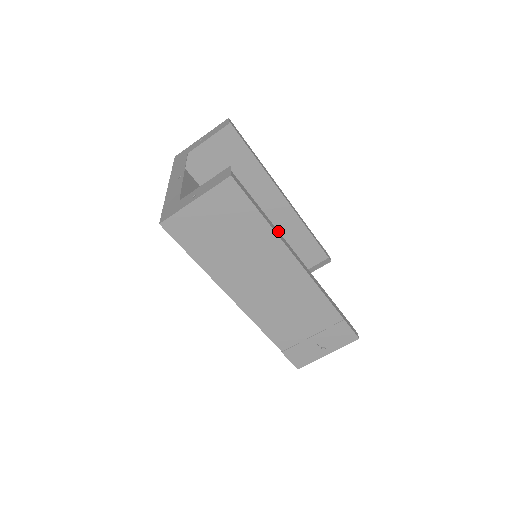
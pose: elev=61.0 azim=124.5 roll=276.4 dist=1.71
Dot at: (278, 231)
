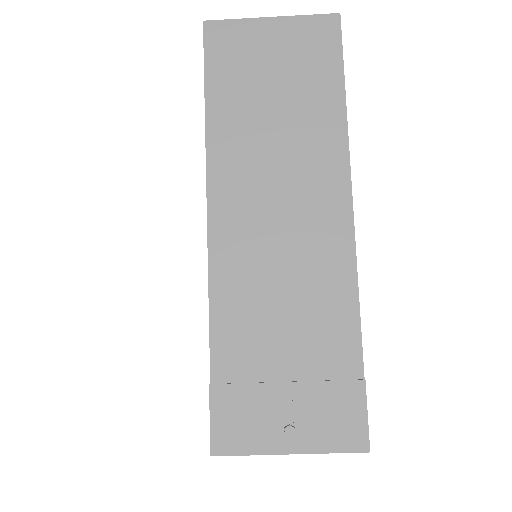
Dot at: occluded
